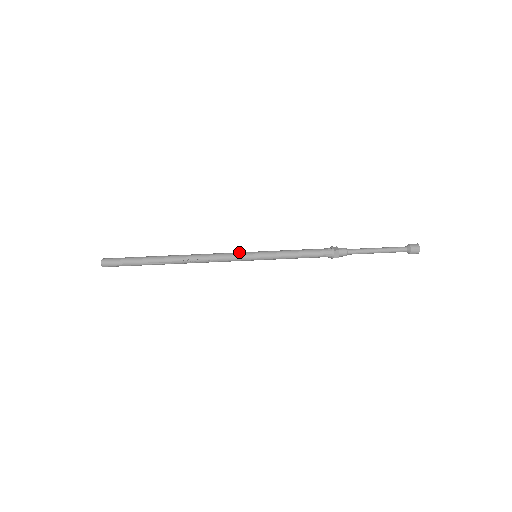
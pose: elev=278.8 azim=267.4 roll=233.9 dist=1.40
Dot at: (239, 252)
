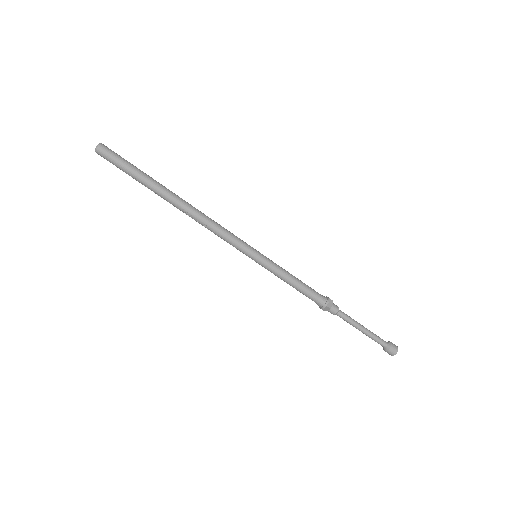
Dot at: (243, 242)
